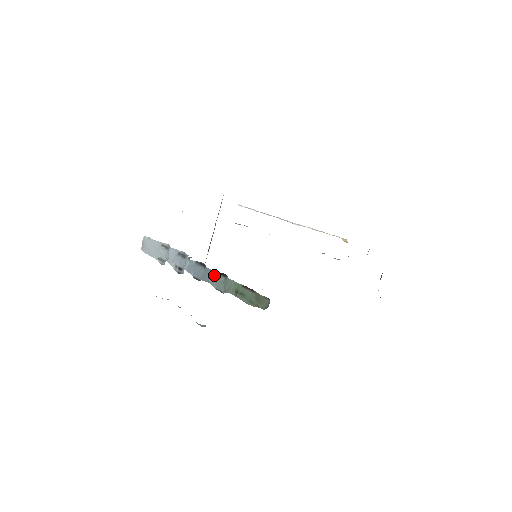
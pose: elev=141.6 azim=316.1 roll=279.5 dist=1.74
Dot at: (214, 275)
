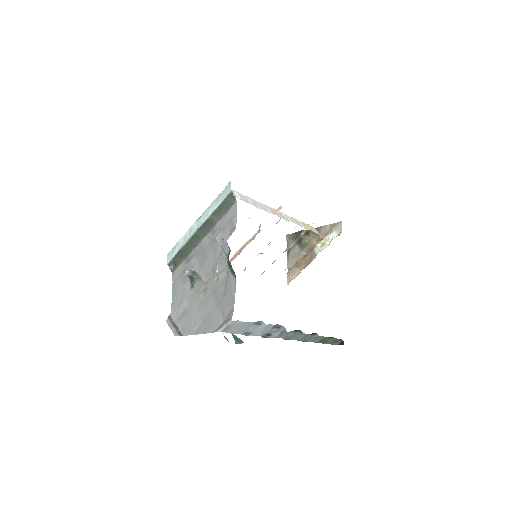
Dot at: (307, 336)
